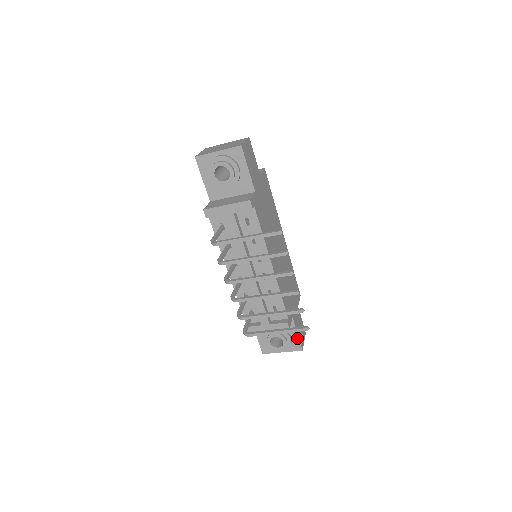
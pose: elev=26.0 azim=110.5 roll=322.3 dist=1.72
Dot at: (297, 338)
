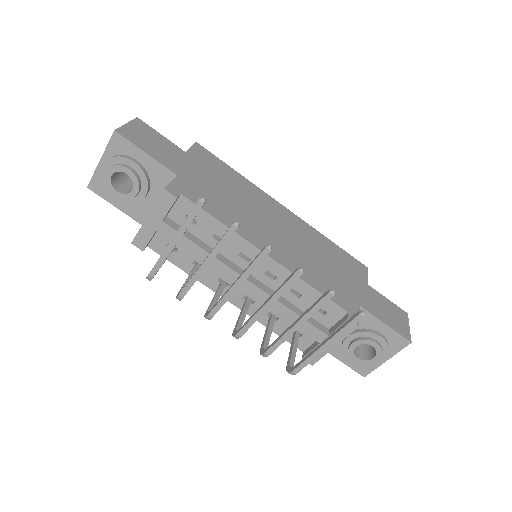
Dot at: (390, 330)
